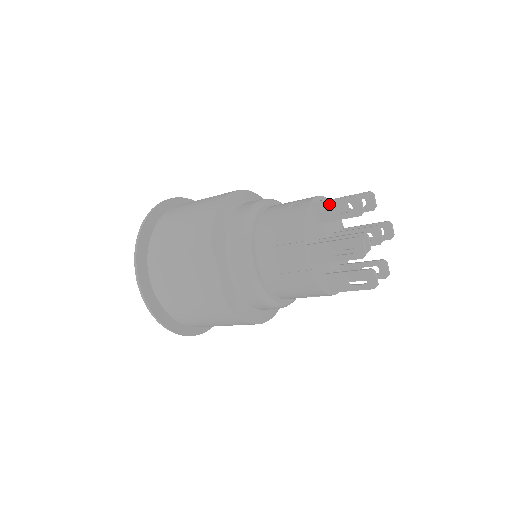
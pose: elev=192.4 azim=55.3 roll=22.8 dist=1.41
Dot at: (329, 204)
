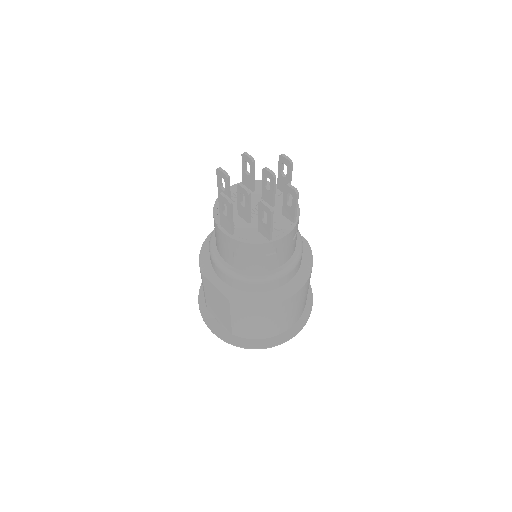
Dot at: (219, 189)
